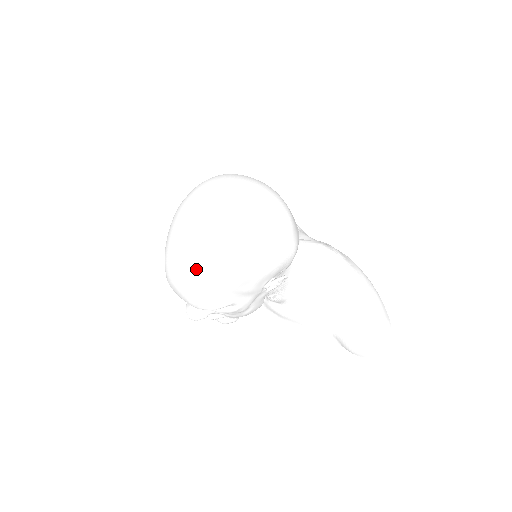
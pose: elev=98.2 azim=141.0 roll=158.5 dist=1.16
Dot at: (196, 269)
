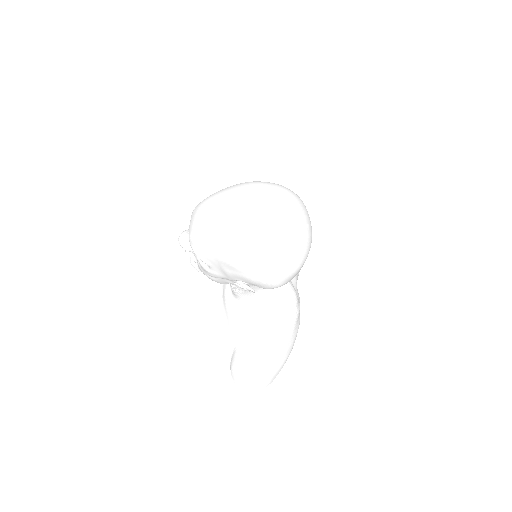
Dot at: (217, 227)
